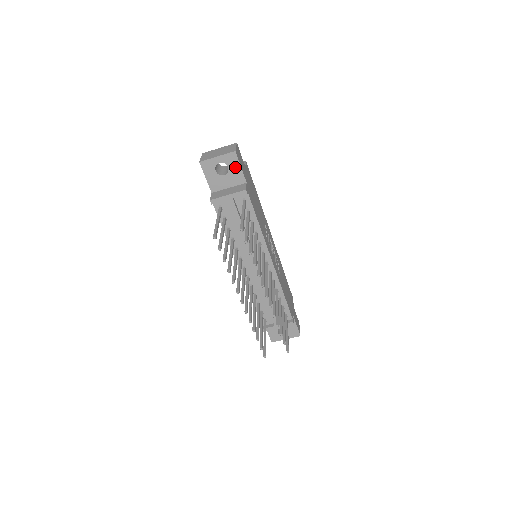
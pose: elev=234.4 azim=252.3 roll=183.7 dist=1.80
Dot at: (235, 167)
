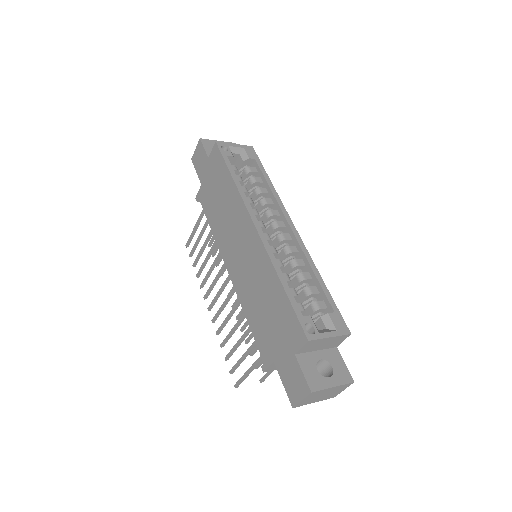
Dot at: occluded
